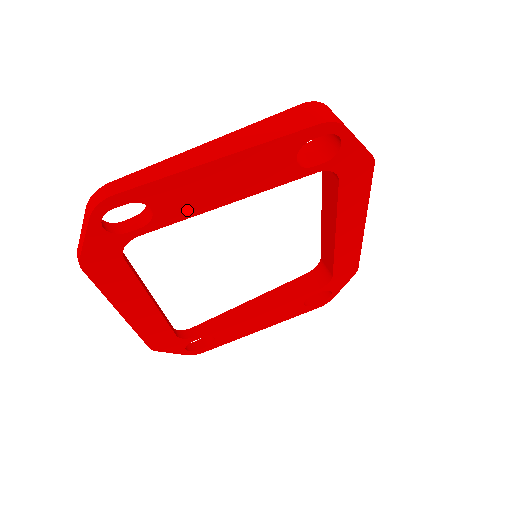
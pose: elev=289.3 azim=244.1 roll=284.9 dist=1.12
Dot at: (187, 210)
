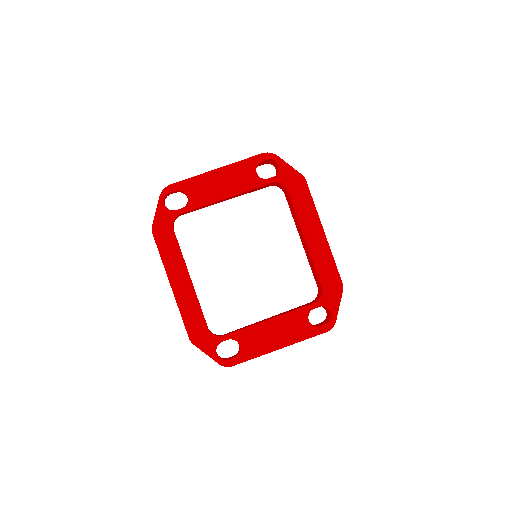
Dot at: (205, 200)
